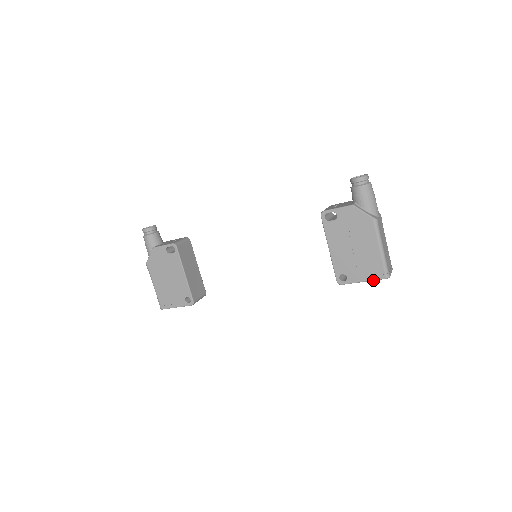
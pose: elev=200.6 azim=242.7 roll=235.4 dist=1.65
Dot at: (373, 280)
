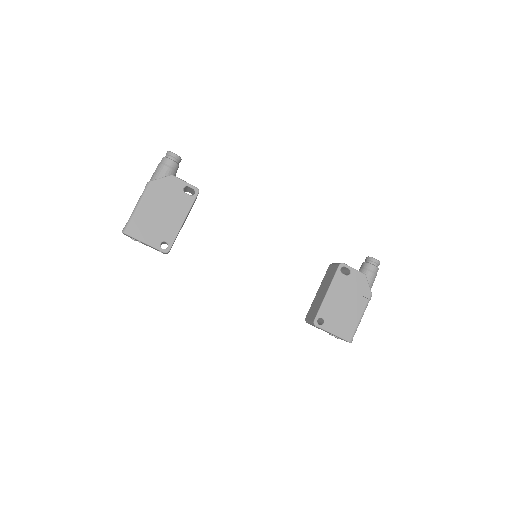
Dot at: (340, 337)
